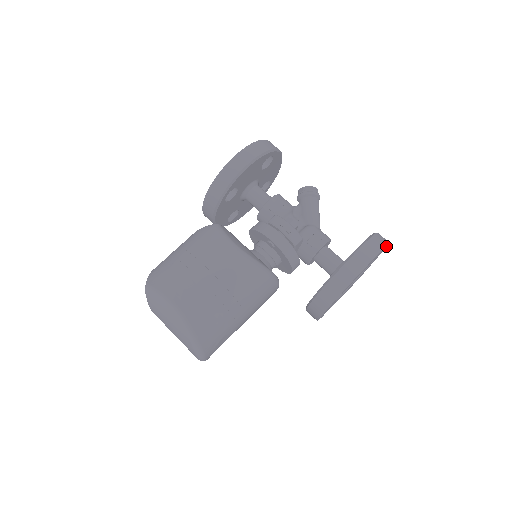
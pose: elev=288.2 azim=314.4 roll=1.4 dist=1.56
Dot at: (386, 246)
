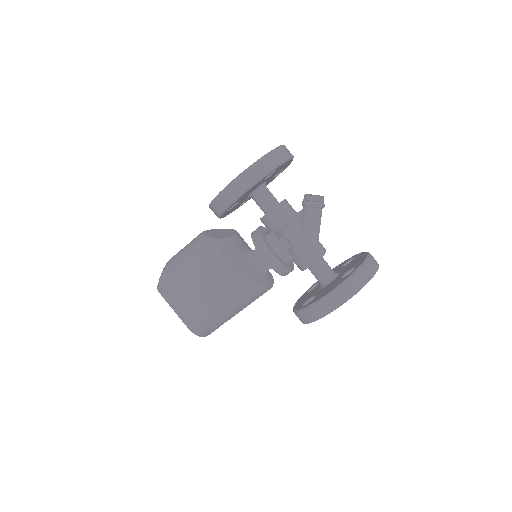
Dot at: occluded
